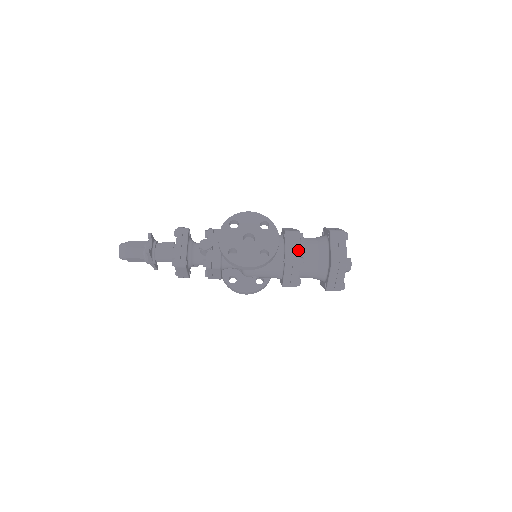
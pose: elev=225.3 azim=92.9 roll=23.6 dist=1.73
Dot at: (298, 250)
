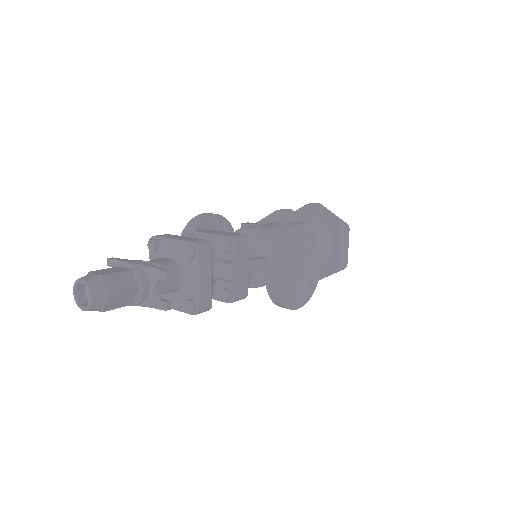
Dot at: occluded
